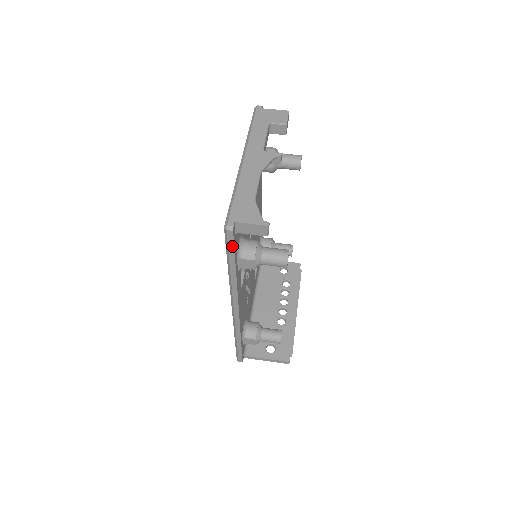
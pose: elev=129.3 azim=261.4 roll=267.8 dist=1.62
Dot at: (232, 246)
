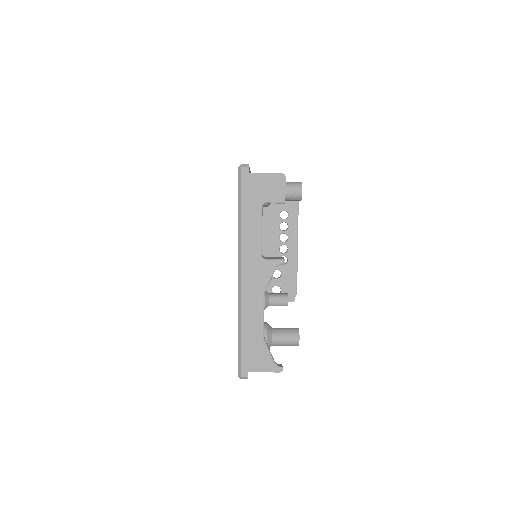
Dot at: occluded
